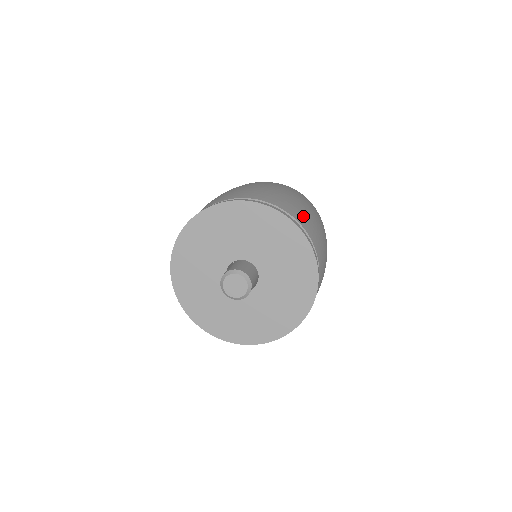
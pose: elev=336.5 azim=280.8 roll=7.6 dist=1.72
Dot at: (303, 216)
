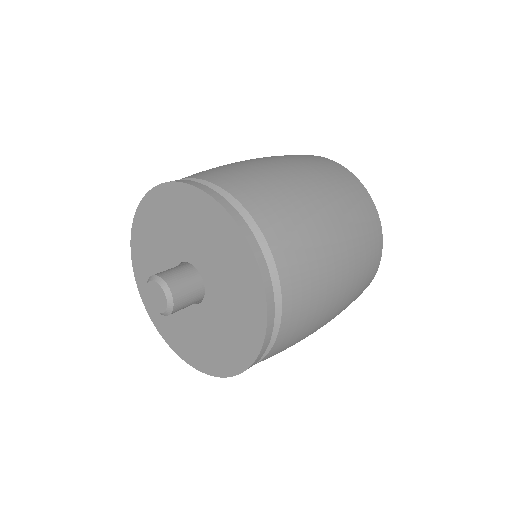
Dot at: (306, 283)
